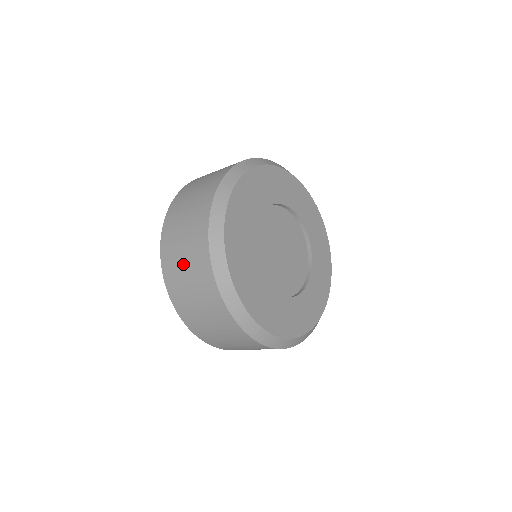
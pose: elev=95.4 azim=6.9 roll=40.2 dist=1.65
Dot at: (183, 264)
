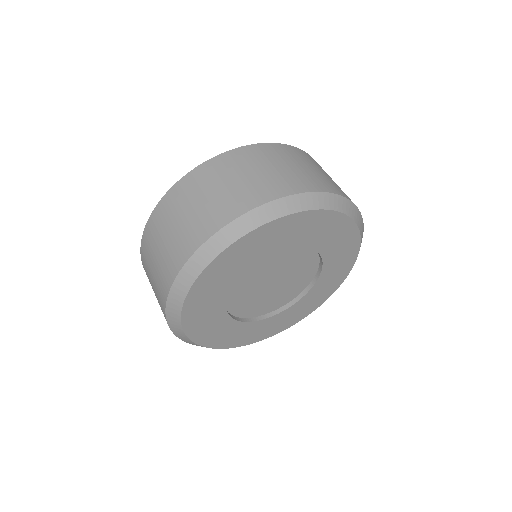
Dot at: (158, 250)
